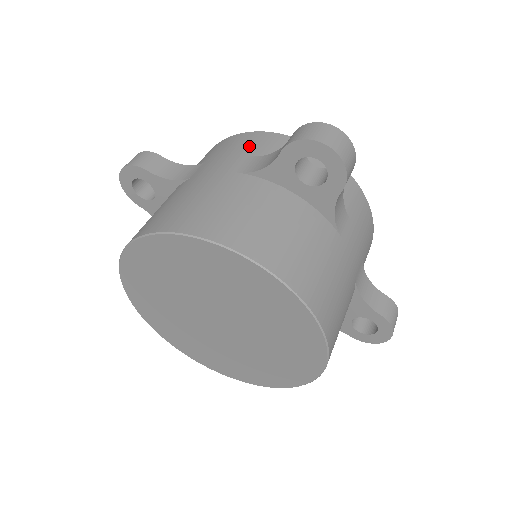
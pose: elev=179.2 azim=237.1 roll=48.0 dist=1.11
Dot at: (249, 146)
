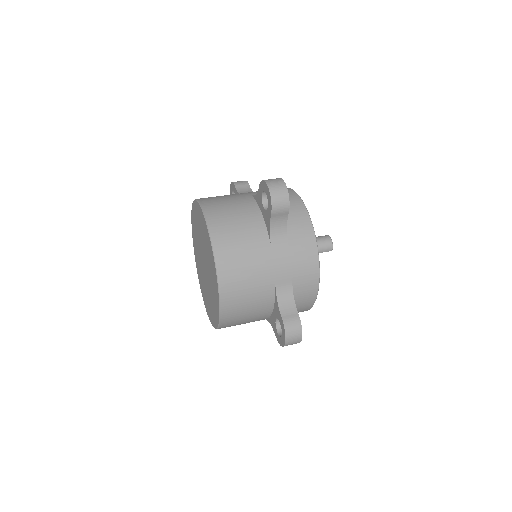
Dot at: occluded
